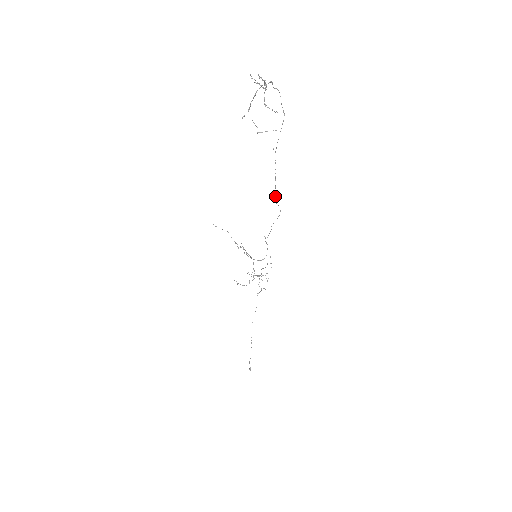
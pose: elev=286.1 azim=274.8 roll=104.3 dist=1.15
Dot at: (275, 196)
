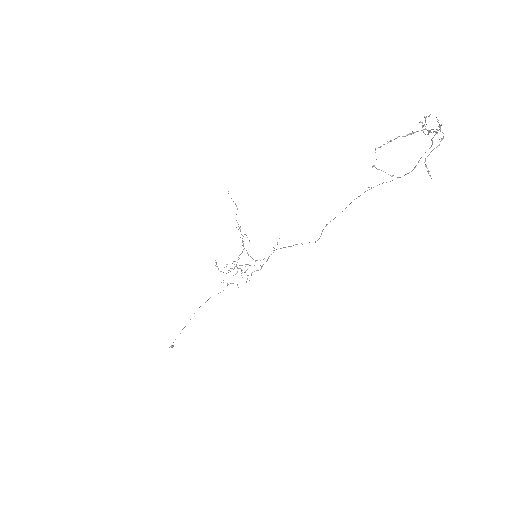
Dot at: (326, 224)
